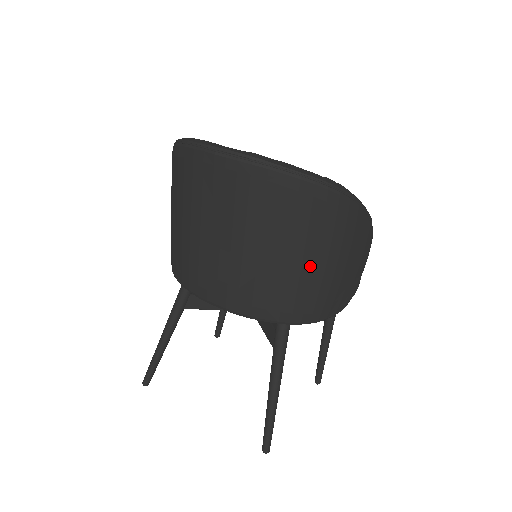
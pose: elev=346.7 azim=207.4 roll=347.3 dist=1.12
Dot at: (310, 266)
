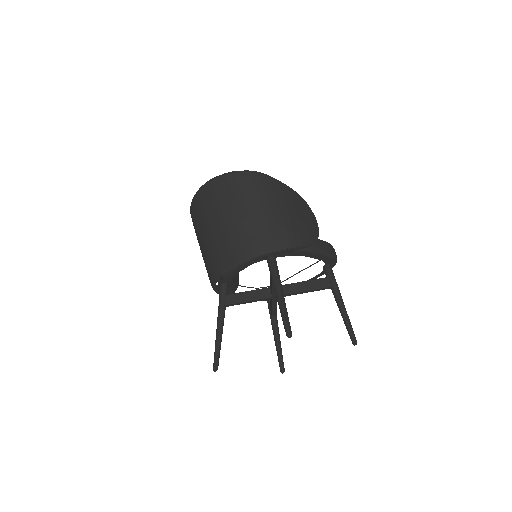
Dot at: (262, 212)
